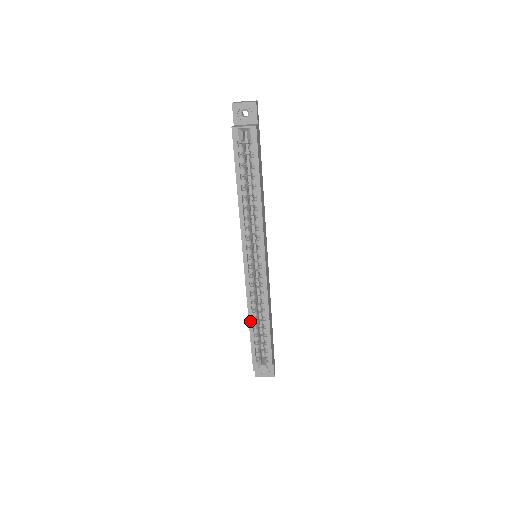
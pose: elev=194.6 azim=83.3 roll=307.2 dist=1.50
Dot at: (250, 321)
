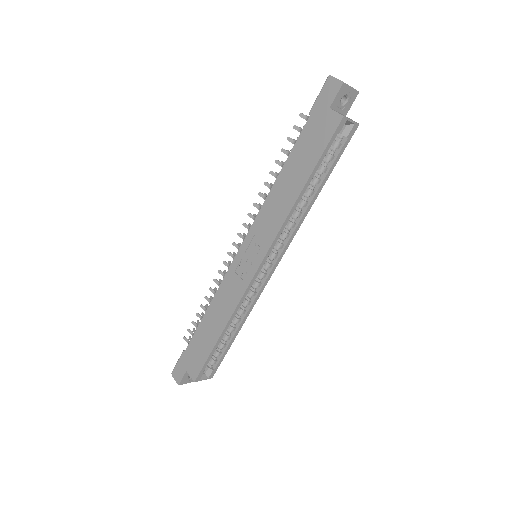
Dot at: (225, 330)
